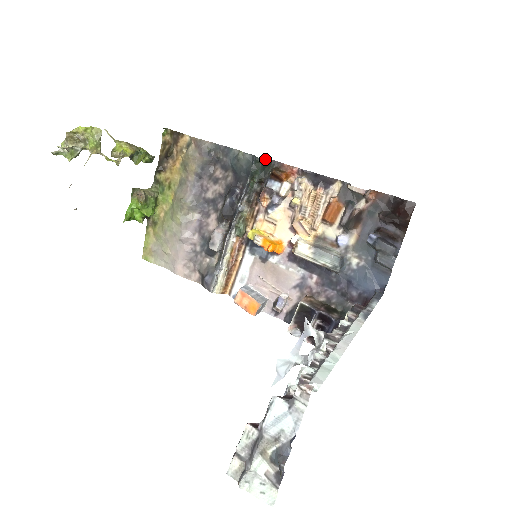
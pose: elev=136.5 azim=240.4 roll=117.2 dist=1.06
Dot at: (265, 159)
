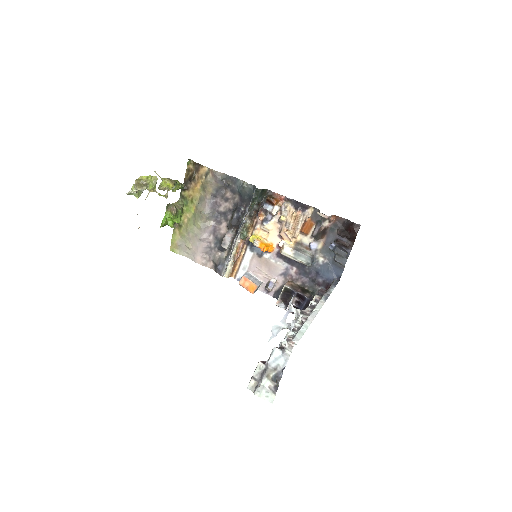
Dot at: (262, 189)
